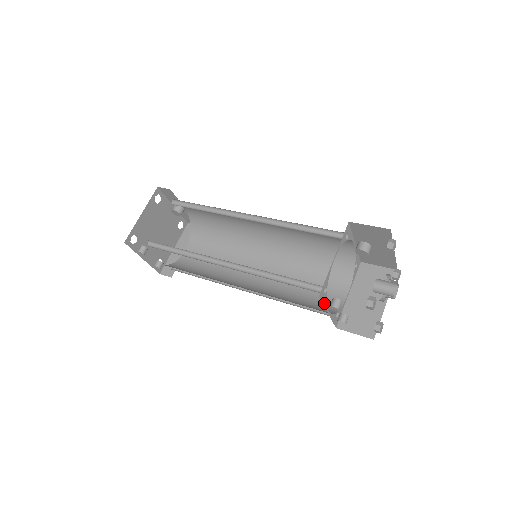
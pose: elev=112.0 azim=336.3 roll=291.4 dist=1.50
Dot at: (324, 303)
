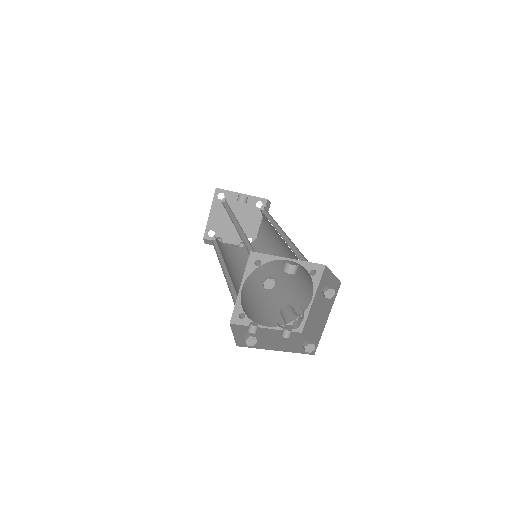
Dot at: occluded
